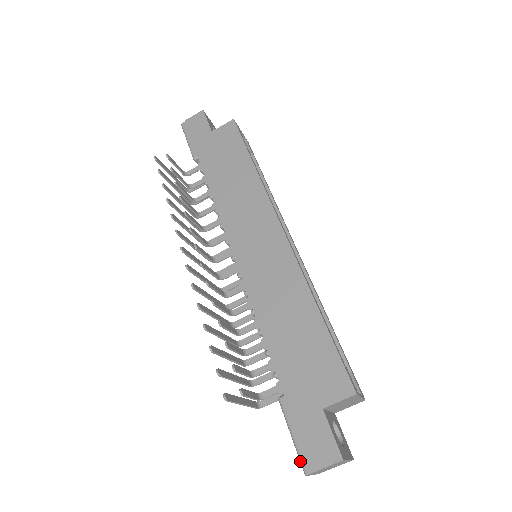
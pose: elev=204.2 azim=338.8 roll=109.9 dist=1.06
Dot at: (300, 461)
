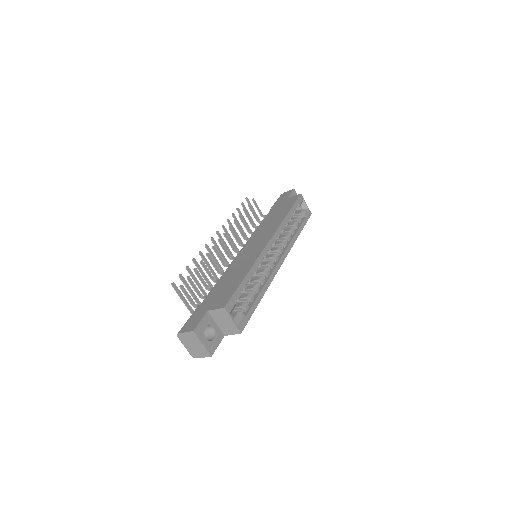
Dot at: (181, 329)
